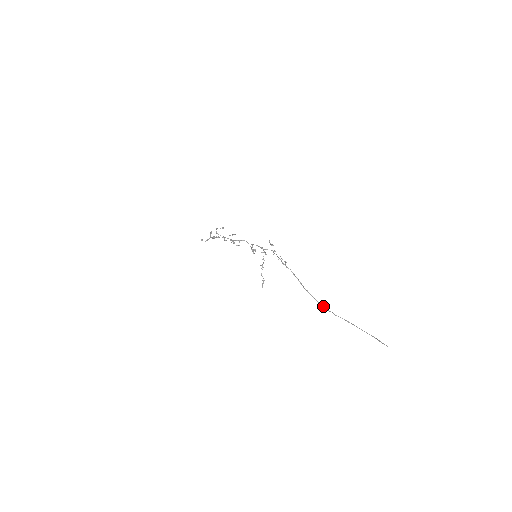
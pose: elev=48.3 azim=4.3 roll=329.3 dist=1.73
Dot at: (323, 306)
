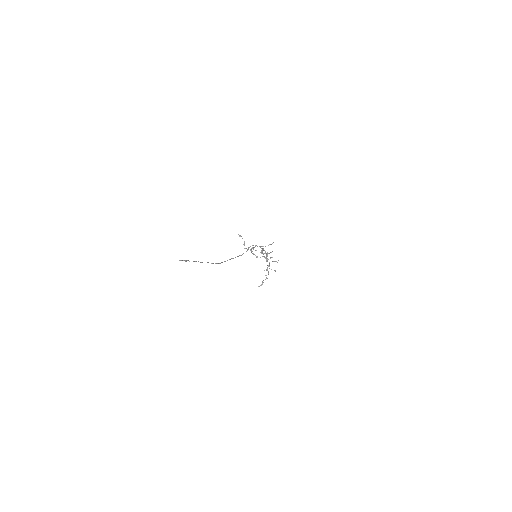
Dot at: (220, 263)
